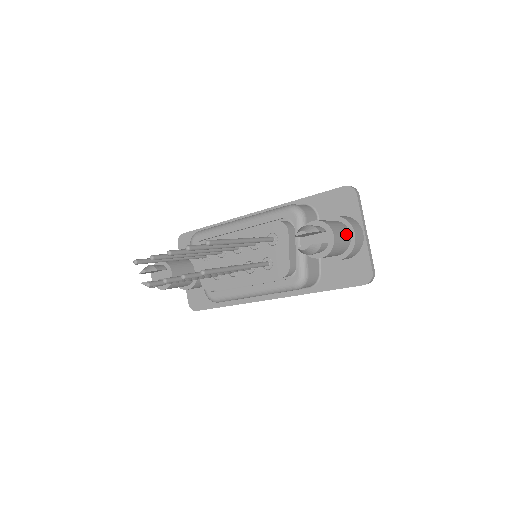
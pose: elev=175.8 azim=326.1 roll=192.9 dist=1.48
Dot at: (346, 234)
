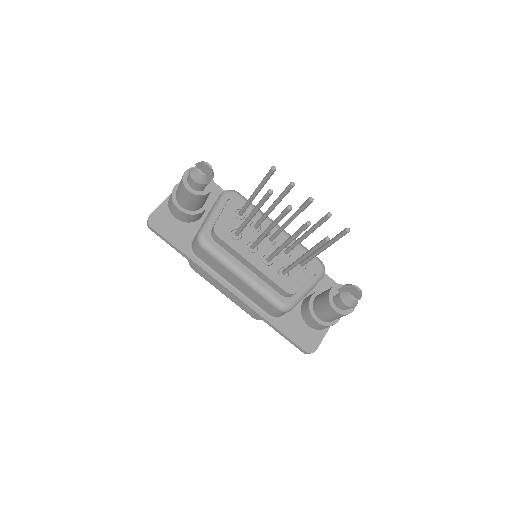
Dot at: occluded
